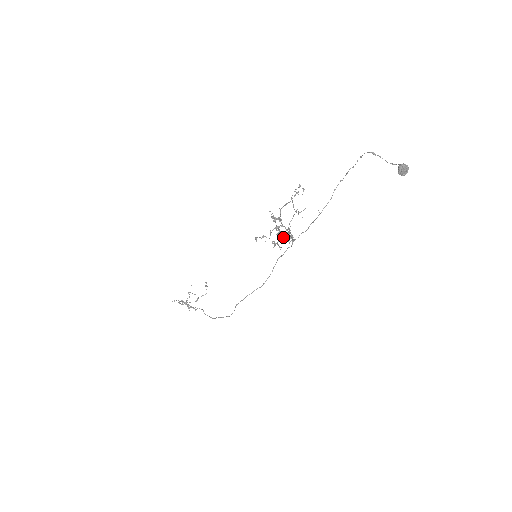
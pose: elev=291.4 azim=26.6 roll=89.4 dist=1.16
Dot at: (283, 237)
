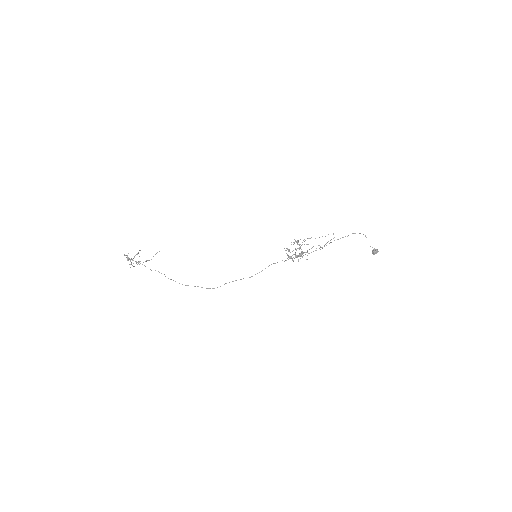
Dot at: occluded
